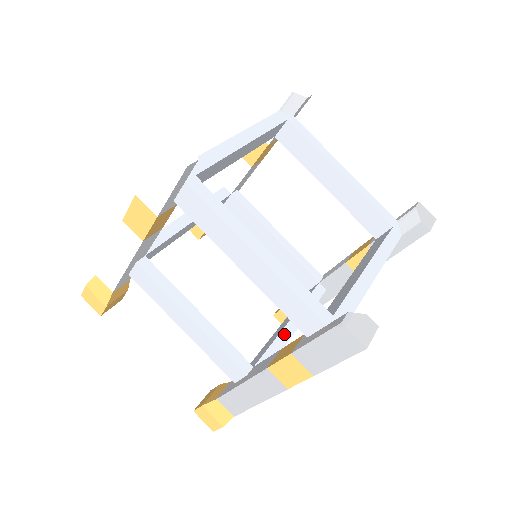
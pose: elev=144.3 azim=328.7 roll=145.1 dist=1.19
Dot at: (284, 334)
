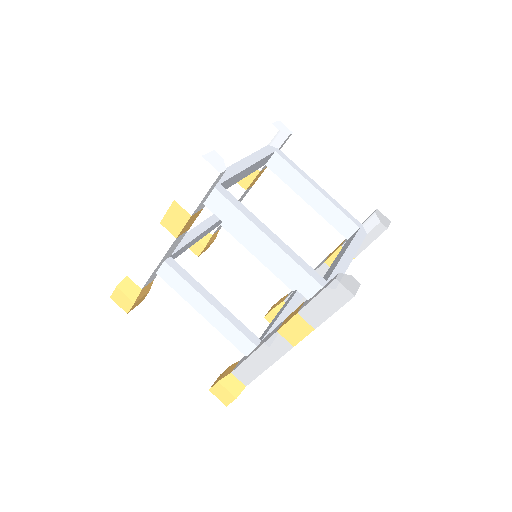
Dot at: (281, 318)
